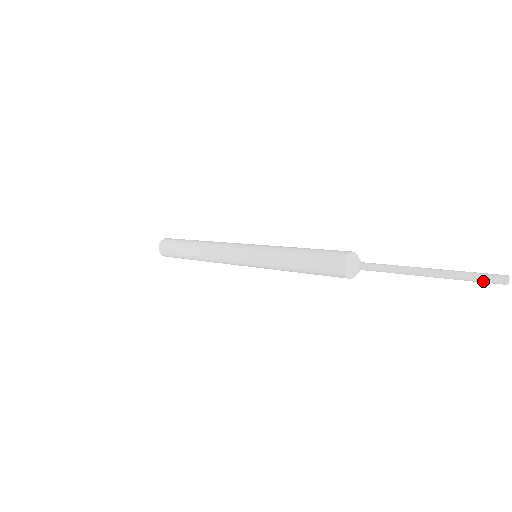
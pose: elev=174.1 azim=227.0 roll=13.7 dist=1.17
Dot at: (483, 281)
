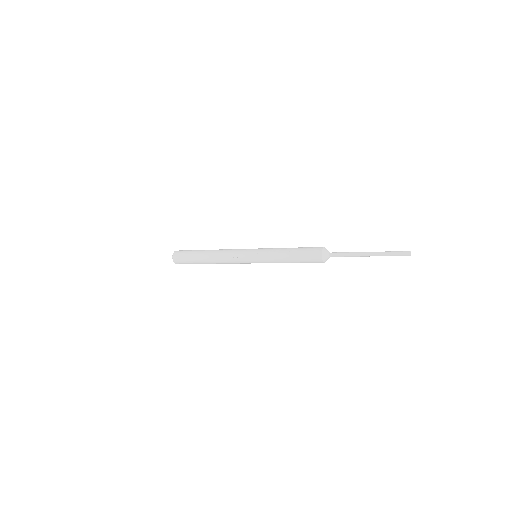
Dot at: (399, 255)
